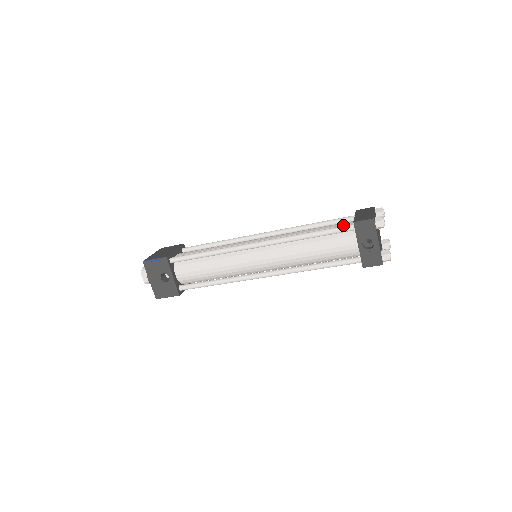
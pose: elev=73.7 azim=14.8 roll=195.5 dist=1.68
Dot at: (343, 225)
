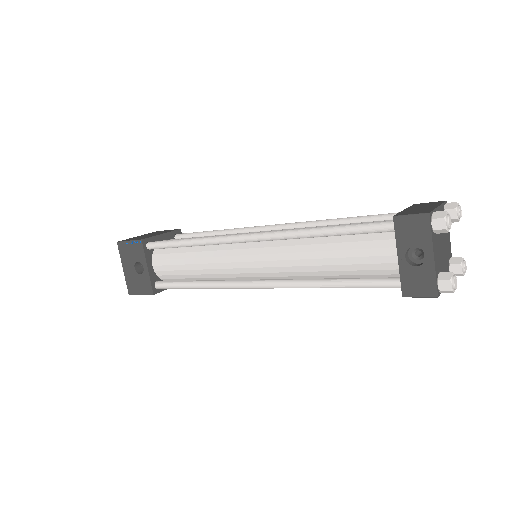
Dot at: occluded
